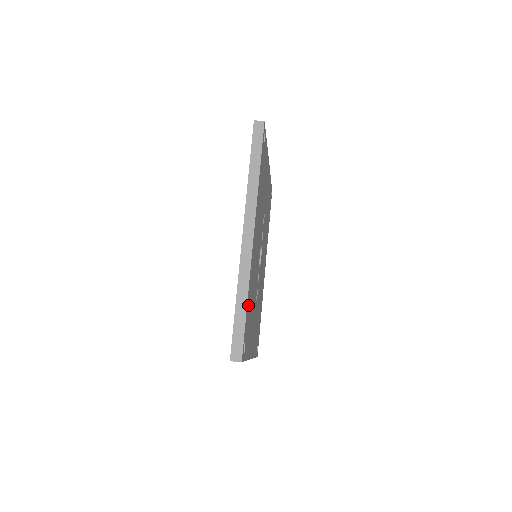
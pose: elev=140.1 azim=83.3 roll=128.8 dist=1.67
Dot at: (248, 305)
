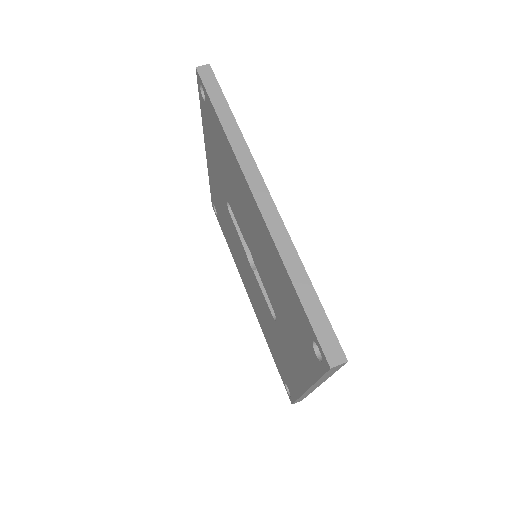
Dot at: occluded
